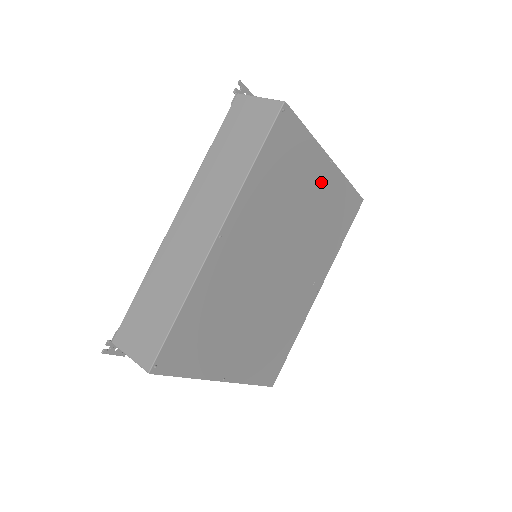
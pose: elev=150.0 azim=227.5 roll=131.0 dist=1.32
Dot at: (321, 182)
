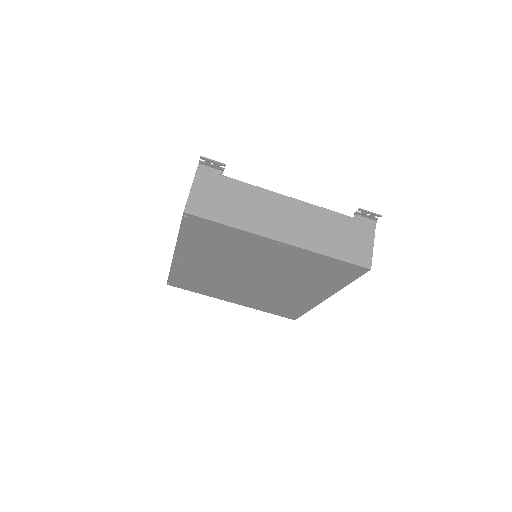
Dot at: (275, 250)
